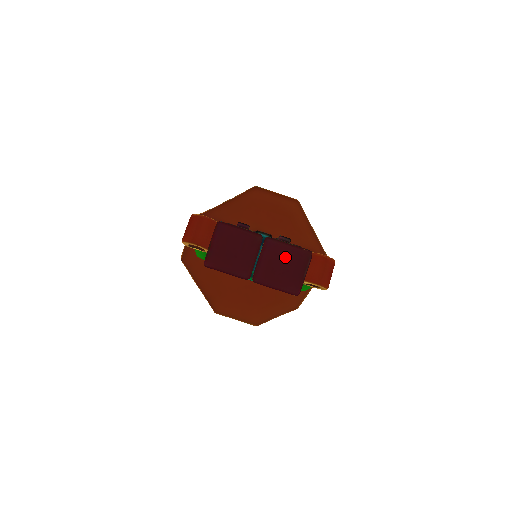
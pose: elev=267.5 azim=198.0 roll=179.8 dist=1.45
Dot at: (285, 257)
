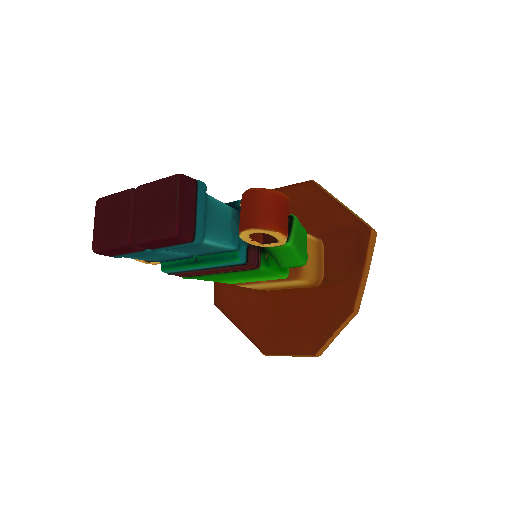
Dot at: (154, 197)
